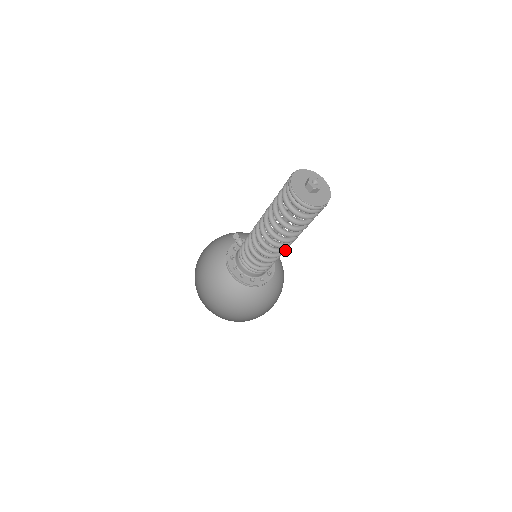
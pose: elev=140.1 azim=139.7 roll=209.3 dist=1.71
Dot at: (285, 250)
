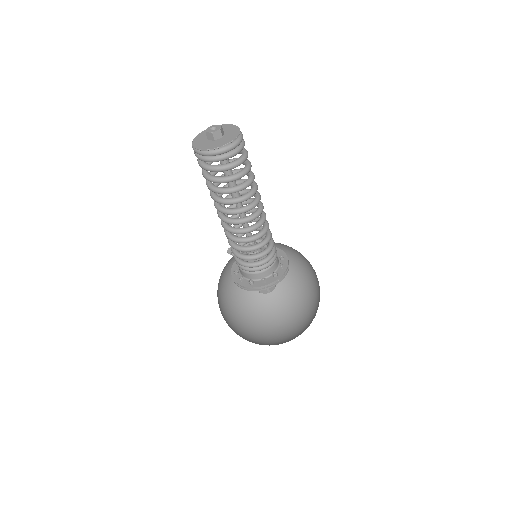
Dot at: (261, 224)
